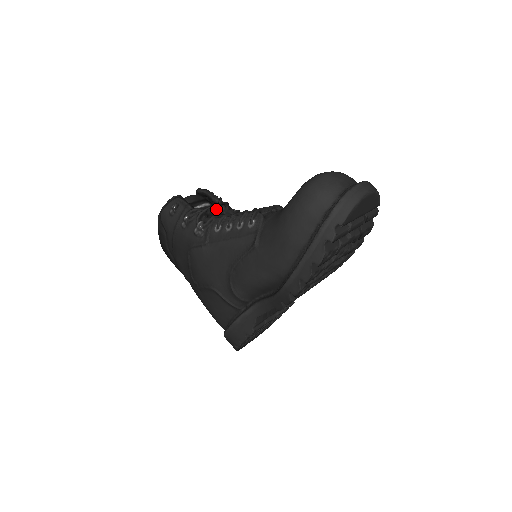
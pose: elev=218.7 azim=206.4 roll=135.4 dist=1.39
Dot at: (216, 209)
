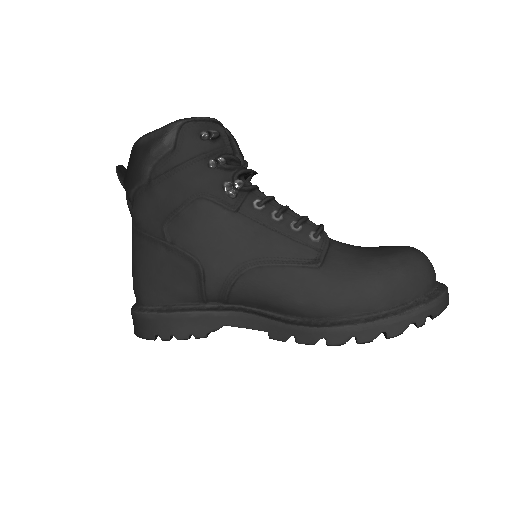
Dot at: (249, 175)
